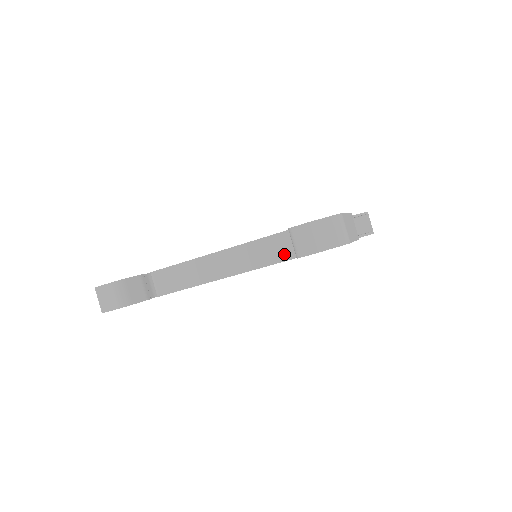
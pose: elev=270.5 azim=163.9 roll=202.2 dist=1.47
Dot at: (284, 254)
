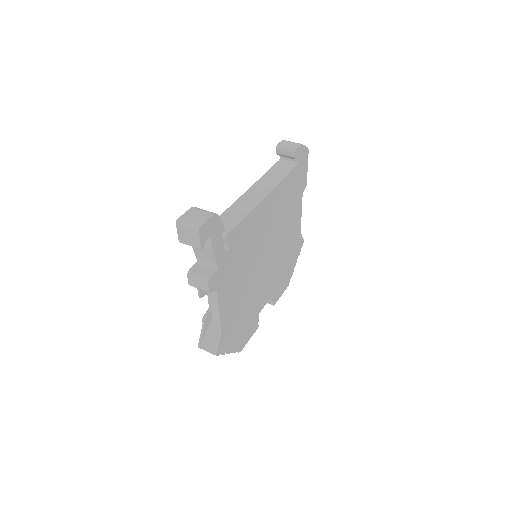
Dot at: (284, 173)
